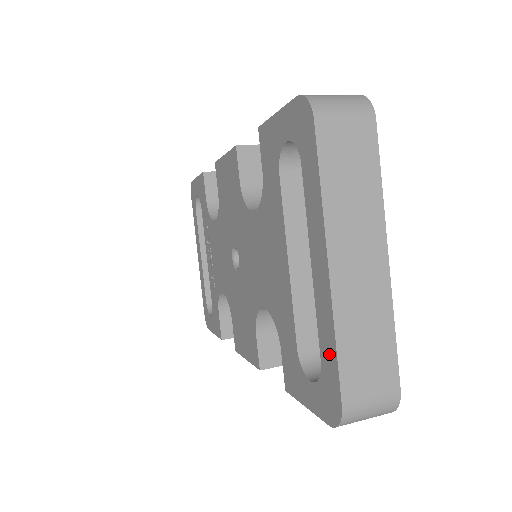
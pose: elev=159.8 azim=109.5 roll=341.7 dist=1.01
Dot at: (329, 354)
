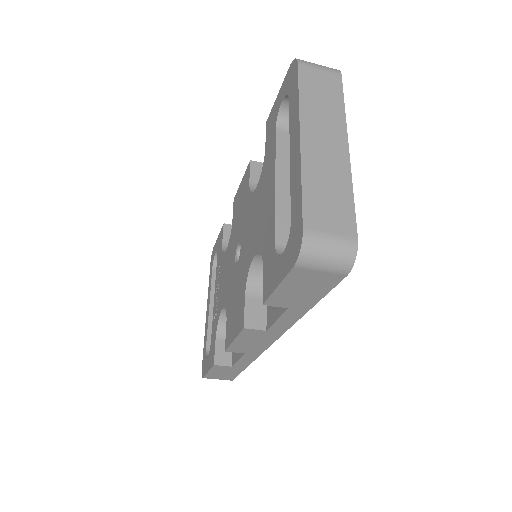
Dot at: (297, 202)
